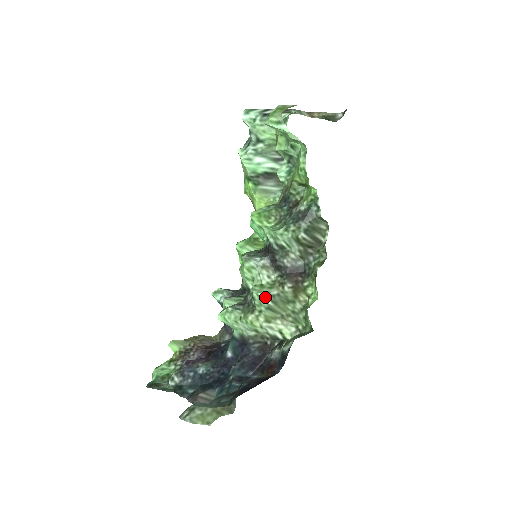
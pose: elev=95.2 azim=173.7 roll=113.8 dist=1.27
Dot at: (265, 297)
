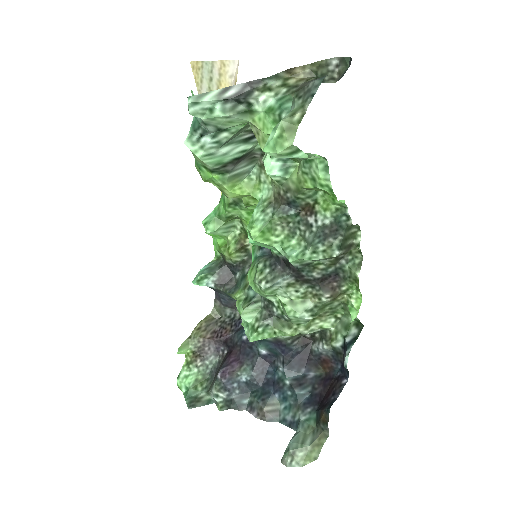
Dot at: (304, 316)
